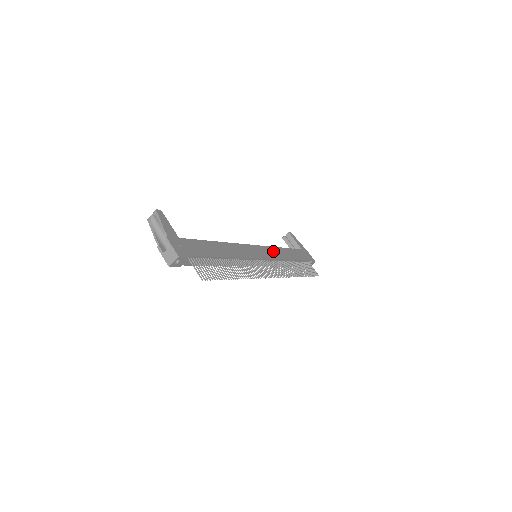
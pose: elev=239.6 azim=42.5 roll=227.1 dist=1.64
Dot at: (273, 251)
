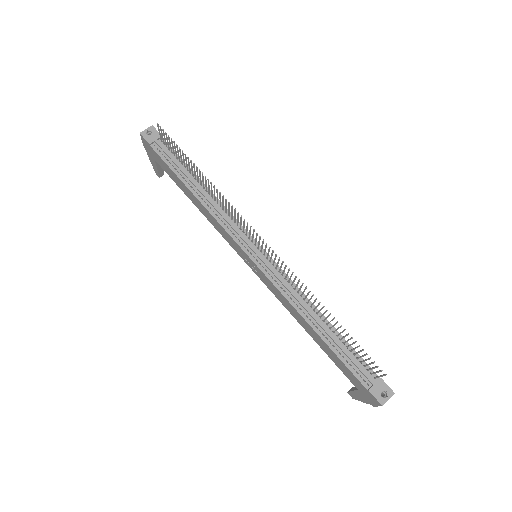
Dot at: occluded
